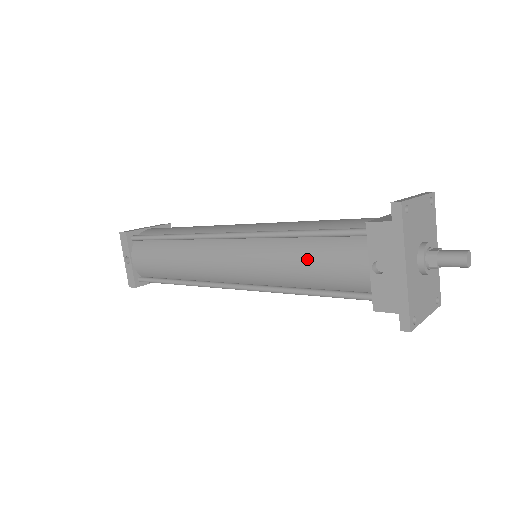
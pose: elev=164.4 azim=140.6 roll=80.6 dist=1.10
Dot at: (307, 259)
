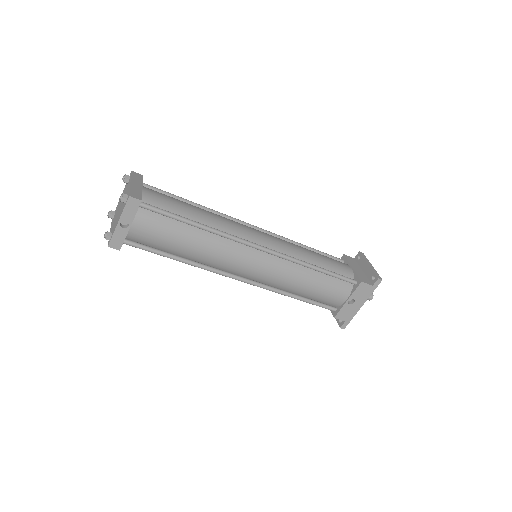
Dot at: (316, 285)
